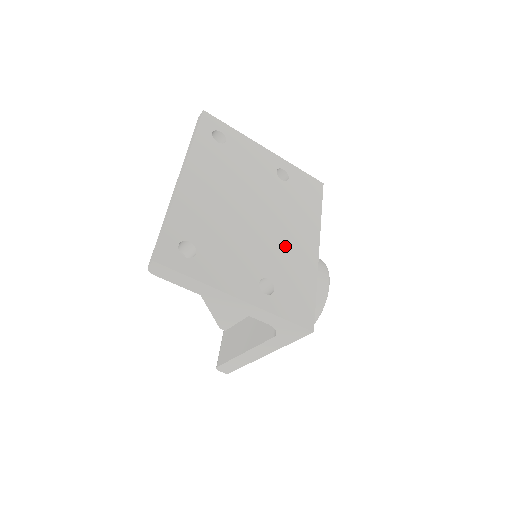
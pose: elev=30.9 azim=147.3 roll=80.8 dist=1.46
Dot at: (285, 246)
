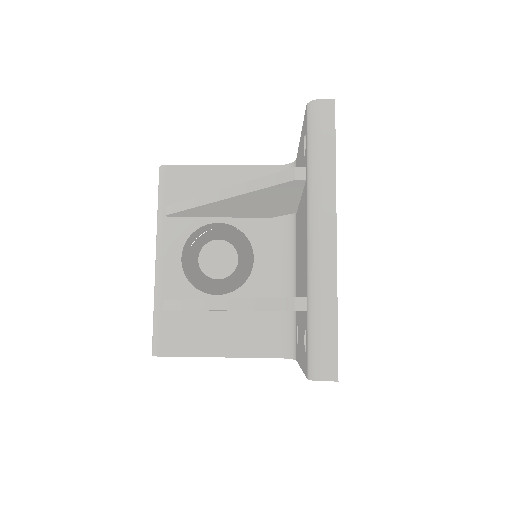
Dot at: occluded
